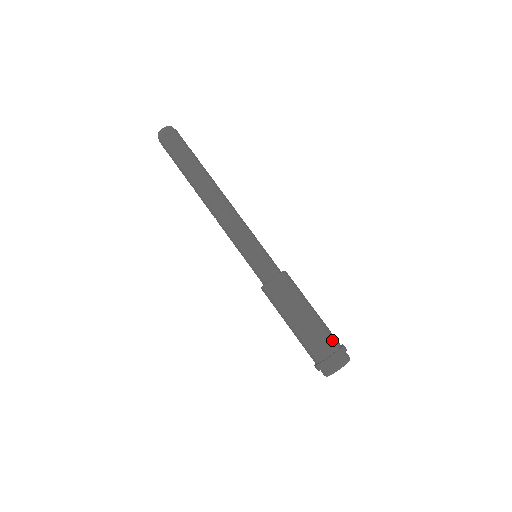
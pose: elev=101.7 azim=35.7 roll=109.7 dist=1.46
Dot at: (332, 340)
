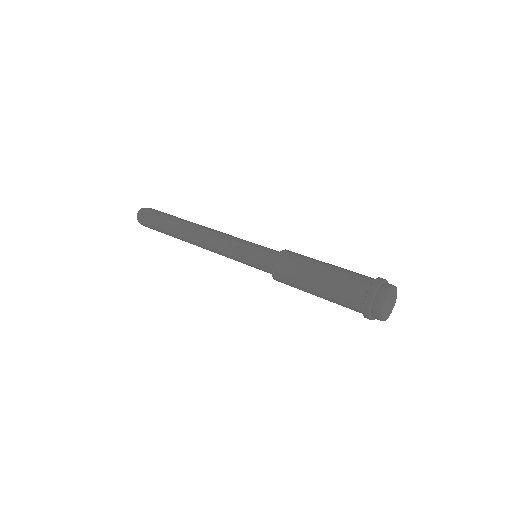
Dot at: occluded
